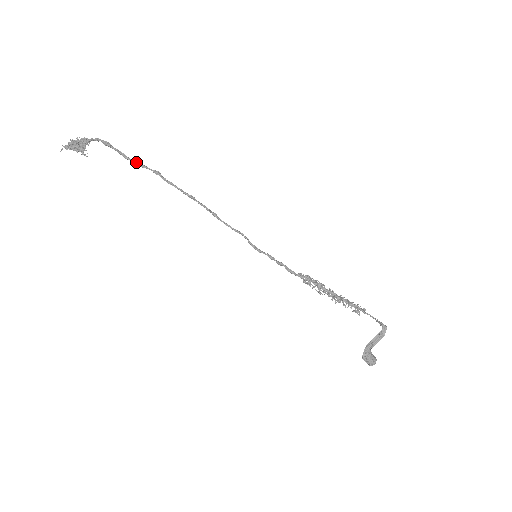
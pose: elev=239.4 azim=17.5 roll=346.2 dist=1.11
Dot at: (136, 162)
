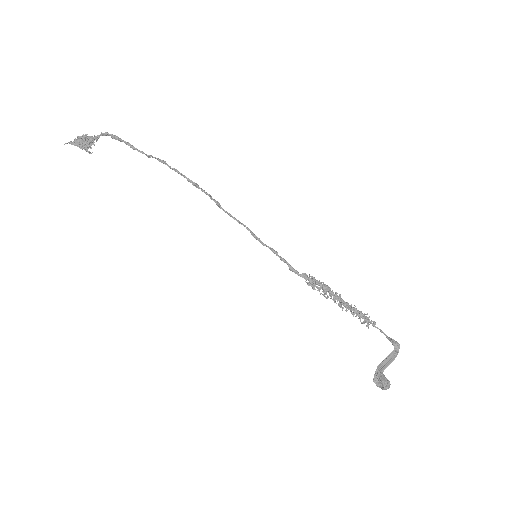
Dot at: (143, 152)
